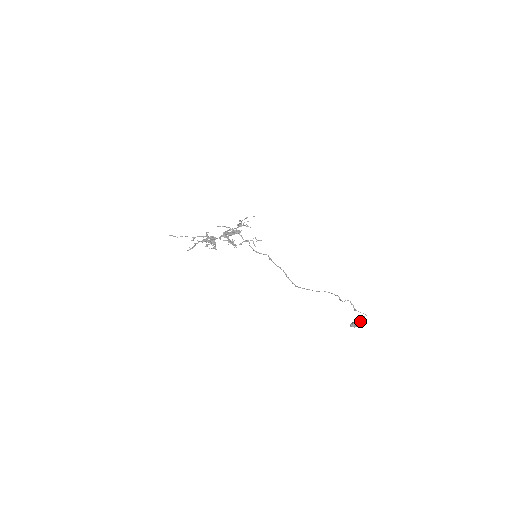
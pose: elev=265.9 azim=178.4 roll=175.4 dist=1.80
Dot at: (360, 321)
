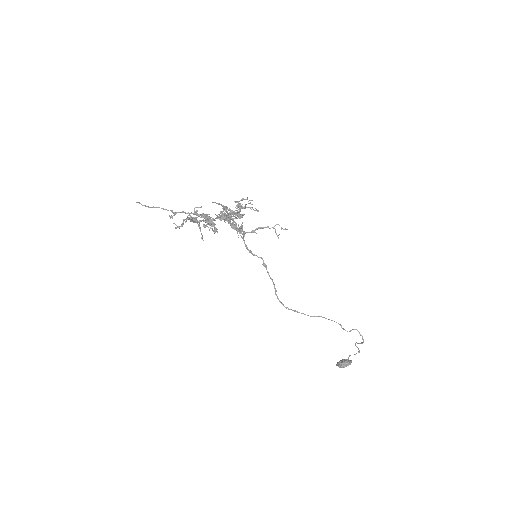
Dot at: occluded
